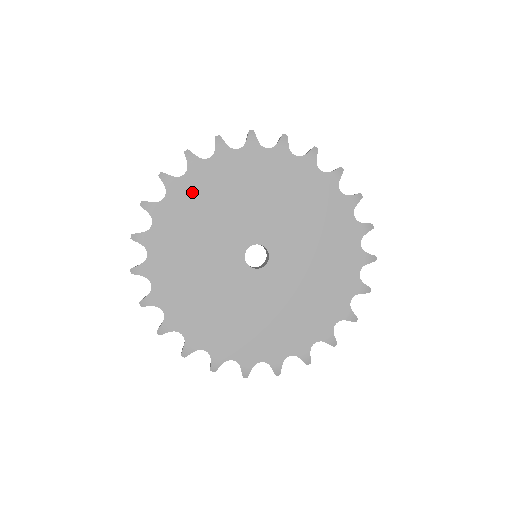
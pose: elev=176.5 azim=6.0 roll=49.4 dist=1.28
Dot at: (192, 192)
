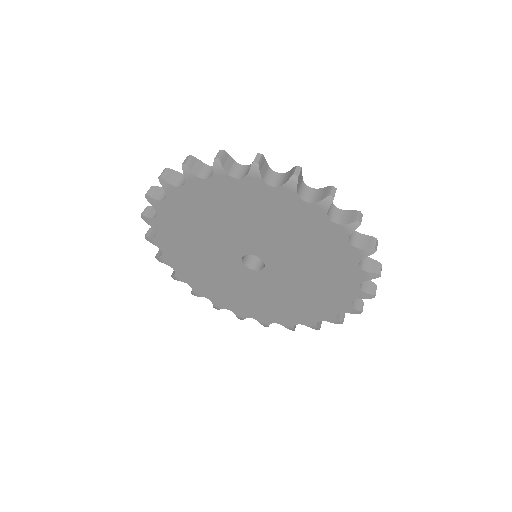
Dot at: (210, 195)
